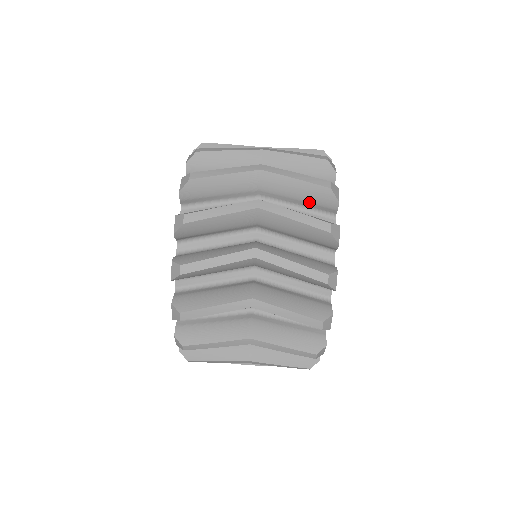
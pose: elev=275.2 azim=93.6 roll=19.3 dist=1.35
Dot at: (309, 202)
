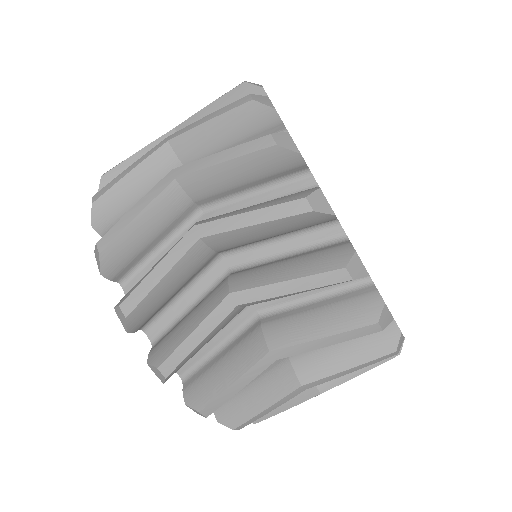
Dot at: (244, 137)
